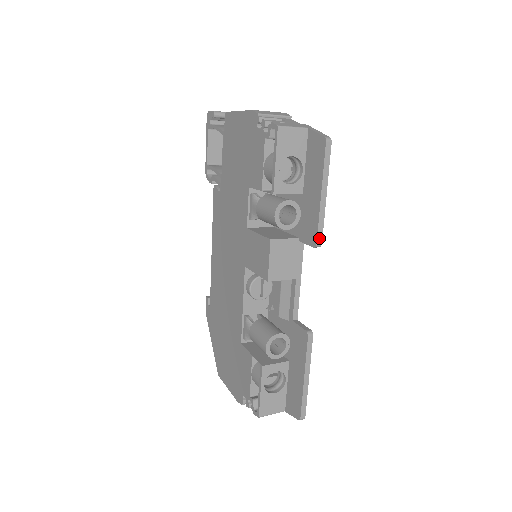
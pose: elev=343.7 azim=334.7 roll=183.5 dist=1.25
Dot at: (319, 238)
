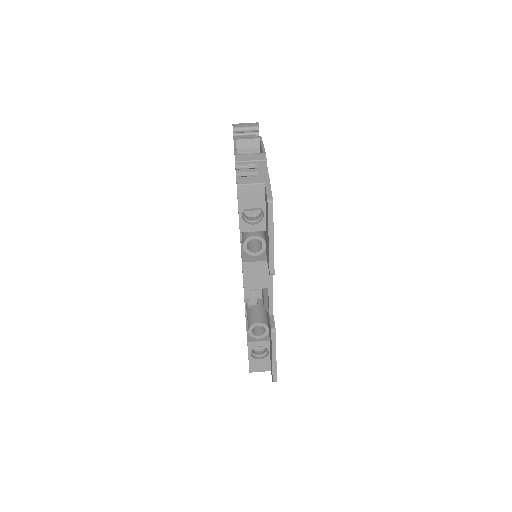
Dot at: (271, 270)
